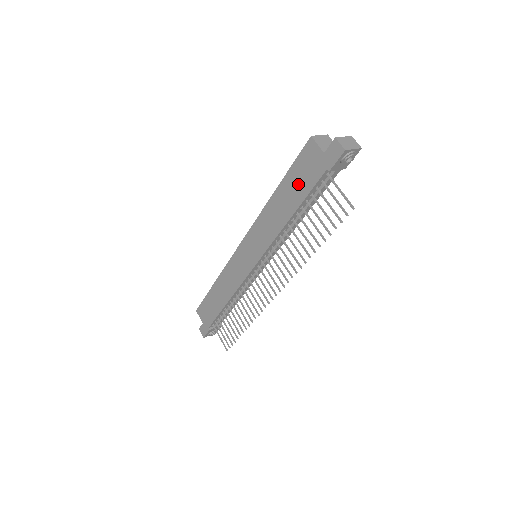
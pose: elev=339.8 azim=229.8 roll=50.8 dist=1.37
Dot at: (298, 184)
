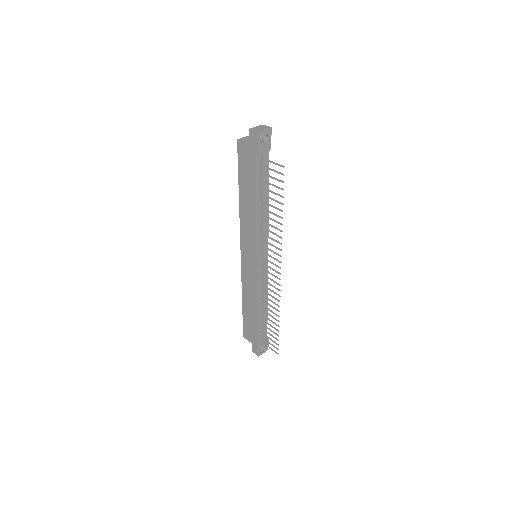
Dot at: (247, 177)
